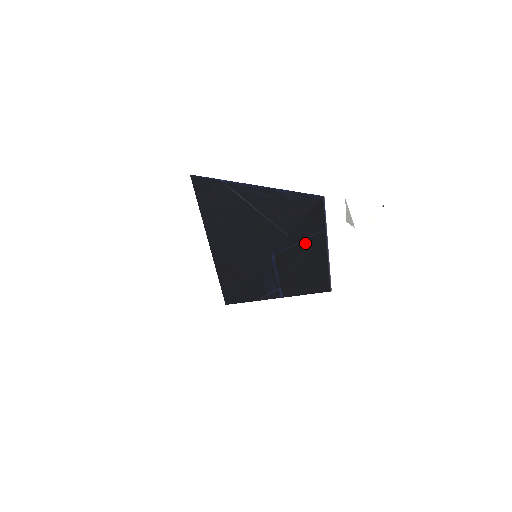
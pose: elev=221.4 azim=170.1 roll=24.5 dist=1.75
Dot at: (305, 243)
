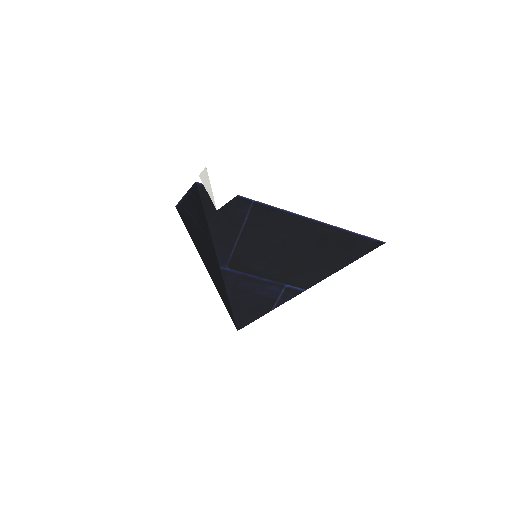
Dot at: (248, 232)
